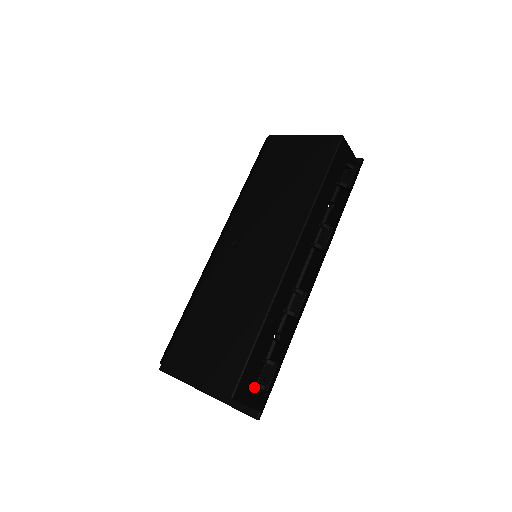
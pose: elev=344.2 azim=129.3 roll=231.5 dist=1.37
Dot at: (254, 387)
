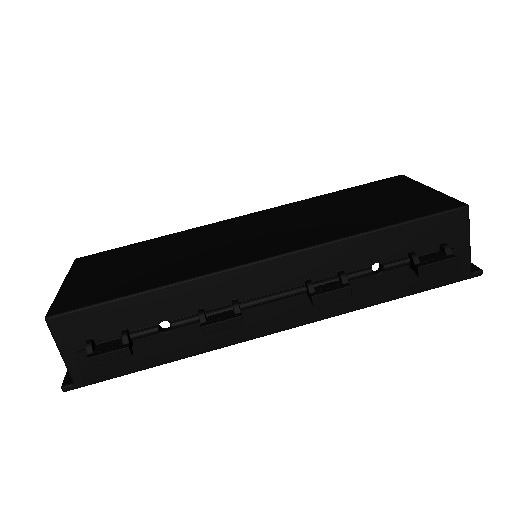
Dot at: (87, 344)
